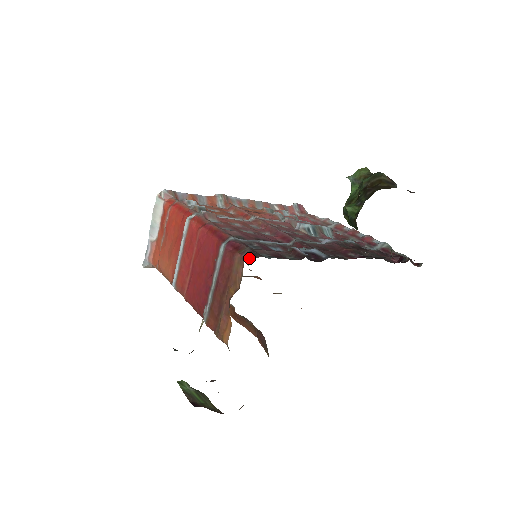
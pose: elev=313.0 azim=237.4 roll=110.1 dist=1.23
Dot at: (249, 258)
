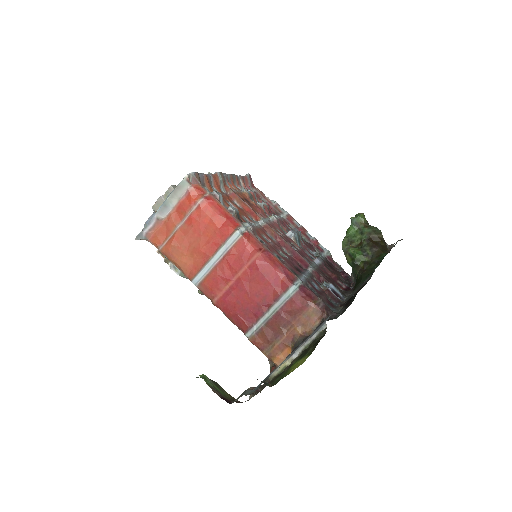
Dot at: (327, 314)
